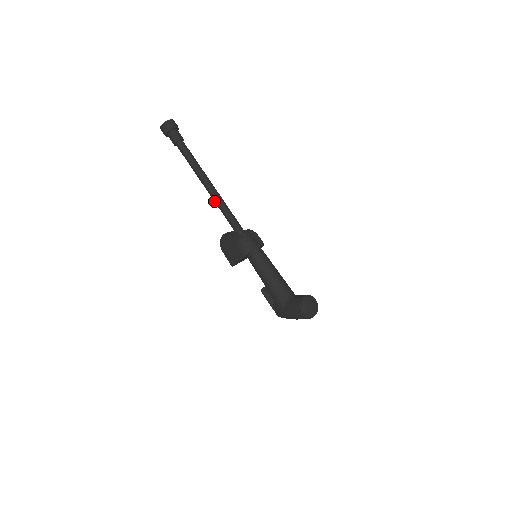
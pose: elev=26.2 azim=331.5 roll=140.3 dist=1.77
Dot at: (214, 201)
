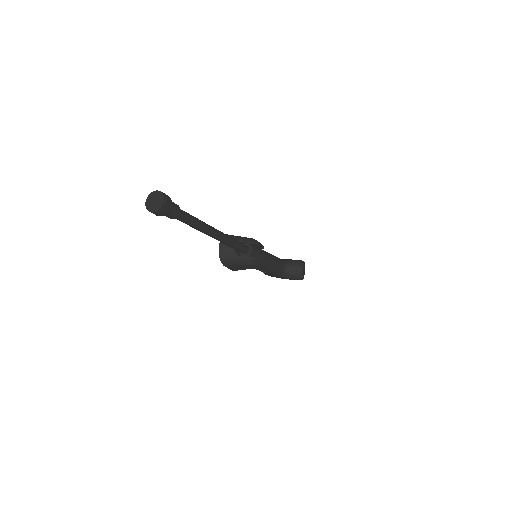
Dot at: occluded
